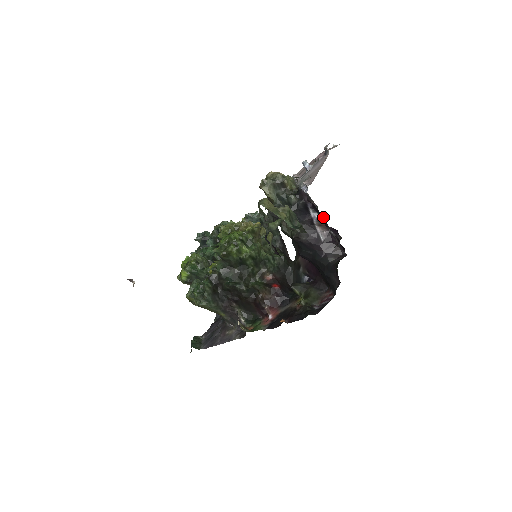
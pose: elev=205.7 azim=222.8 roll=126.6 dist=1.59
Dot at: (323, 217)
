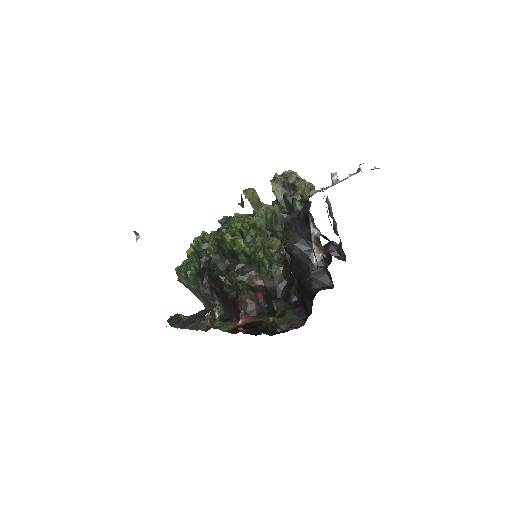
Dot at: occluded
